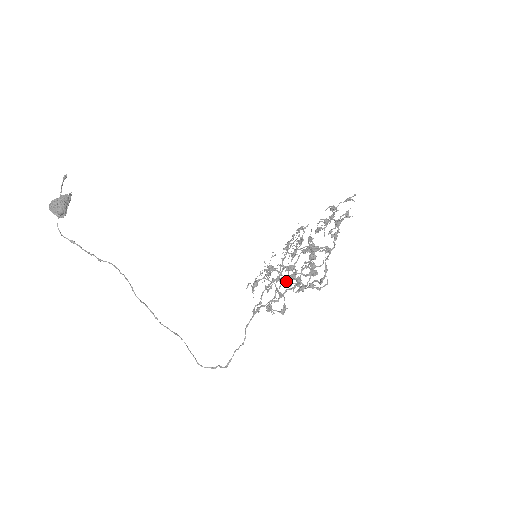
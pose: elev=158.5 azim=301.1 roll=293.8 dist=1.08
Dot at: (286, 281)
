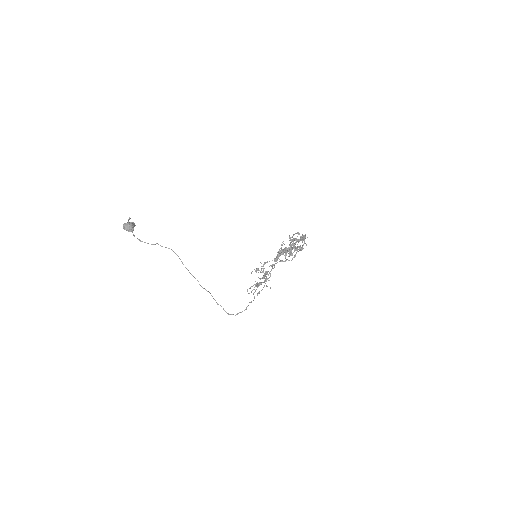
Dot at: occluded
